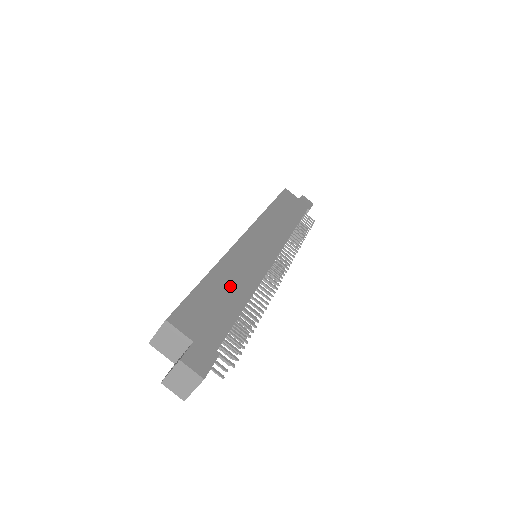
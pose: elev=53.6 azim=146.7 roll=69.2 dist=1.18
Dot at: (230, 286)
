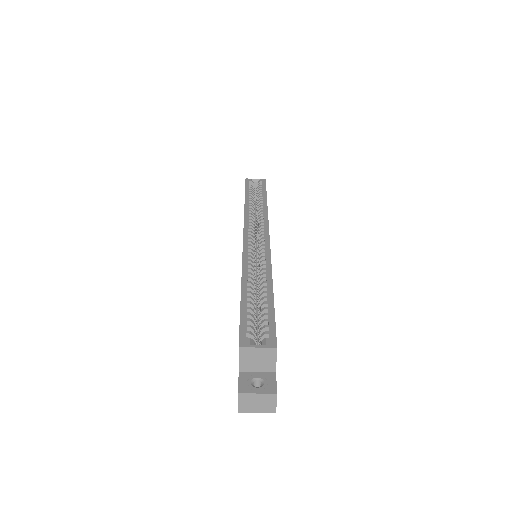
Dot at: occluded
